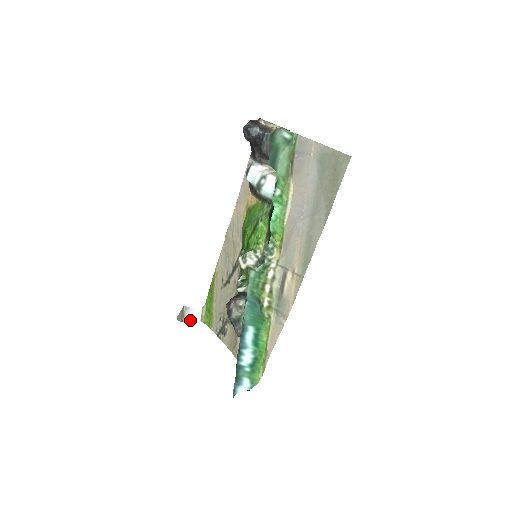
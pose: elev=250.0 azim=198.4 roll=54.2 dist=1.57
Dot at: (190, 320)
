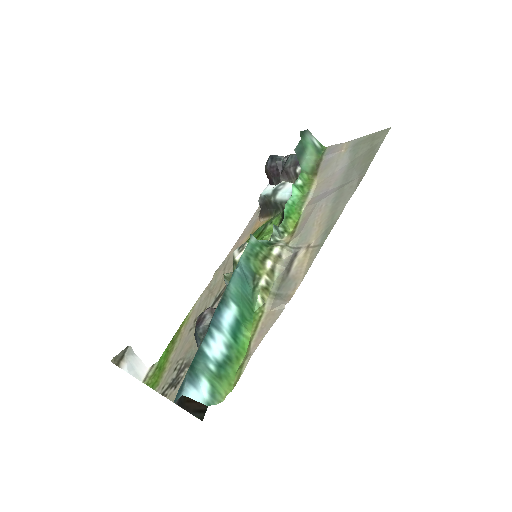
Dot at: (129, 371)
